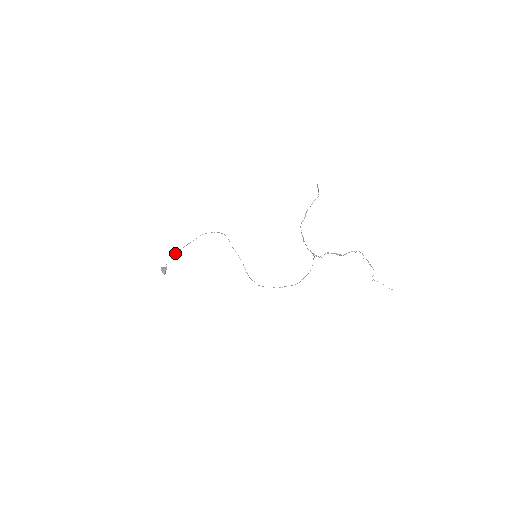
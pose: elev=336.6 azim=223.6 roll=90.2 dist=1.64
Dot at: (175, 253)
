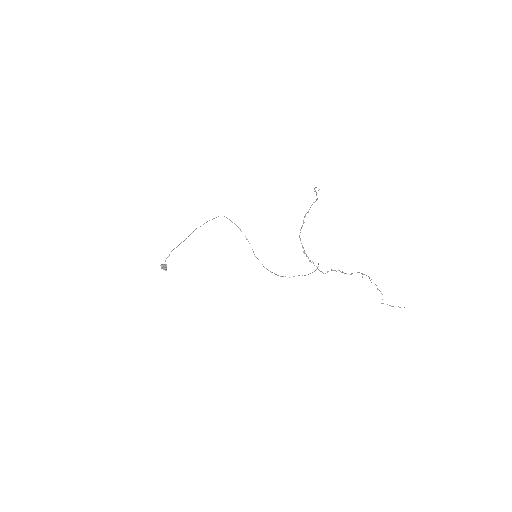
Dot at: (171, 251)
